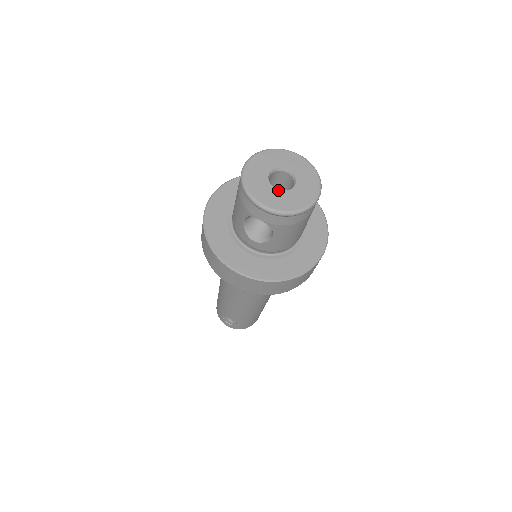
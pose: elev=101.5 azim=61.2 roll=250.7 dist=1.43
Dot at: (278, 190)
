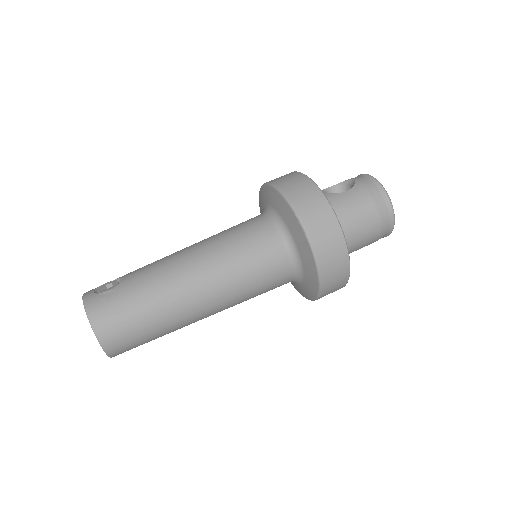
Dot at: occluded
